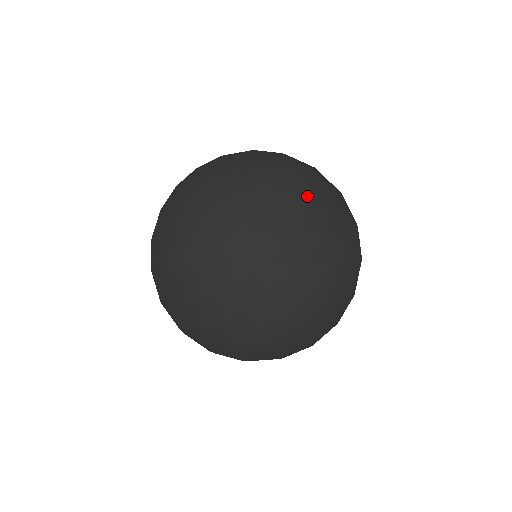
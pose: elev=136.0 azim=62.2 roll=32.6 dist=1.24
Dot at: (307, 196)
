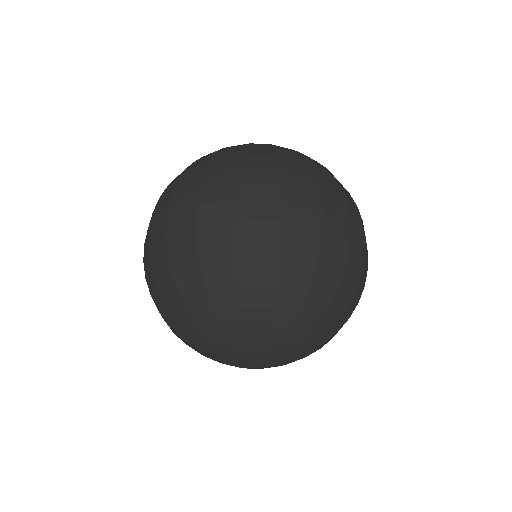
Dot at: occluded
